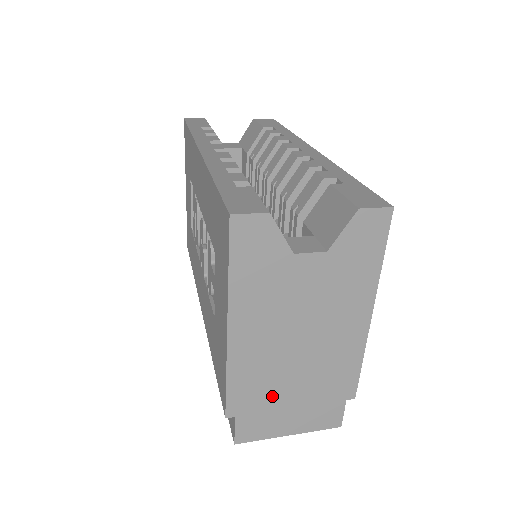
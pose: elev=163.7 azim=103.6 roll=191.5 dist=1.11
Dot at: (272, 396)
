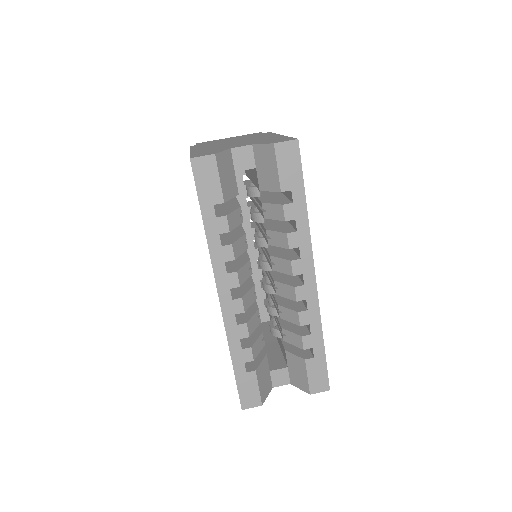
Dot at: occluded
